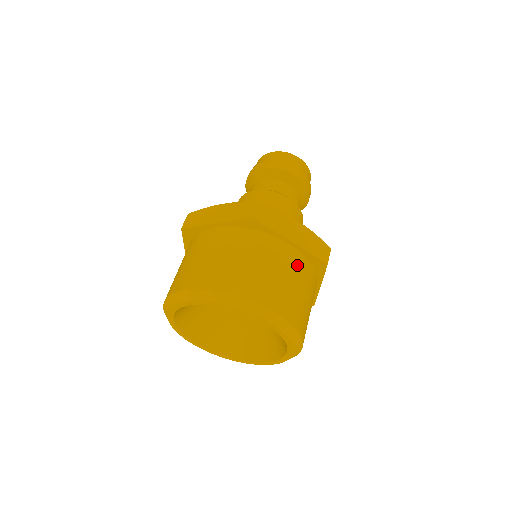
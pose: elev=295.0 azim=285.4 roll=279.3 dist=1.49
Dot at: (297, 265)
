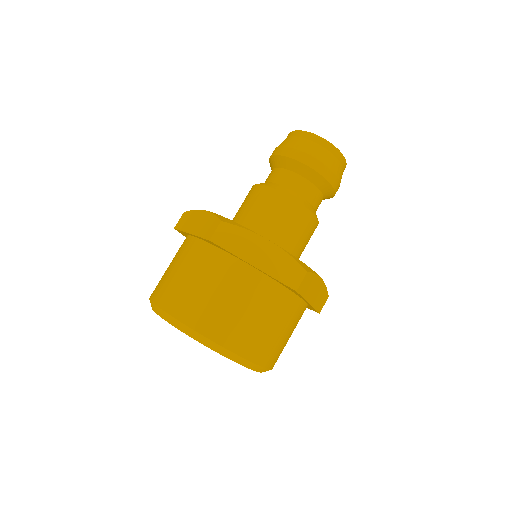
Dot at: (258, 290)
